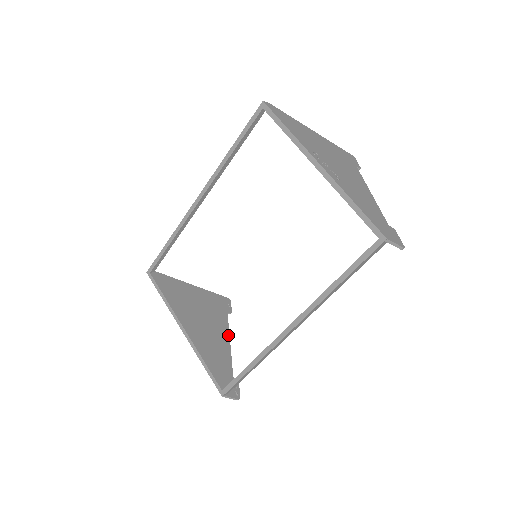
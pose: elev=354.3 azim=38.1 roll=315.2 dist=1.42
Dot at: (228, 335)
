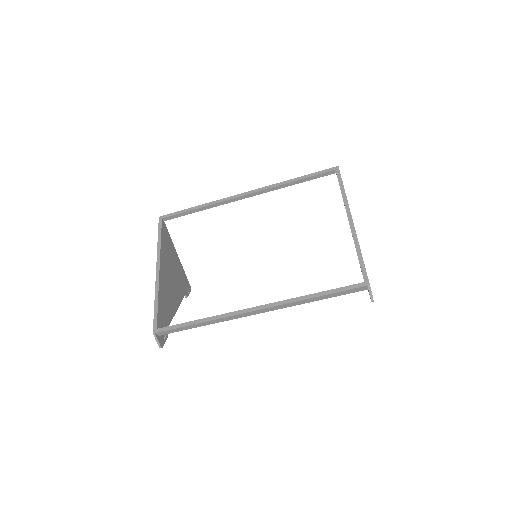
Dot at: (178, 306)
